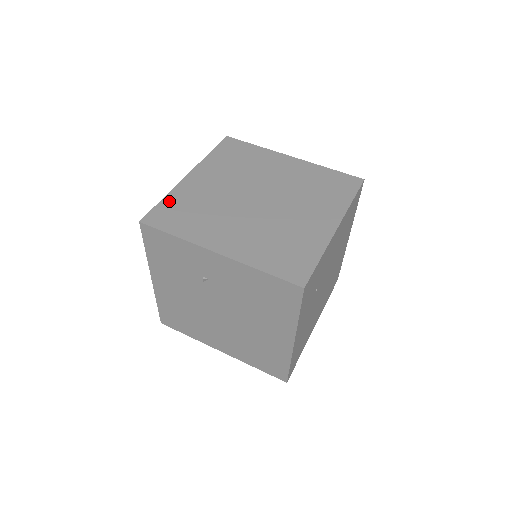
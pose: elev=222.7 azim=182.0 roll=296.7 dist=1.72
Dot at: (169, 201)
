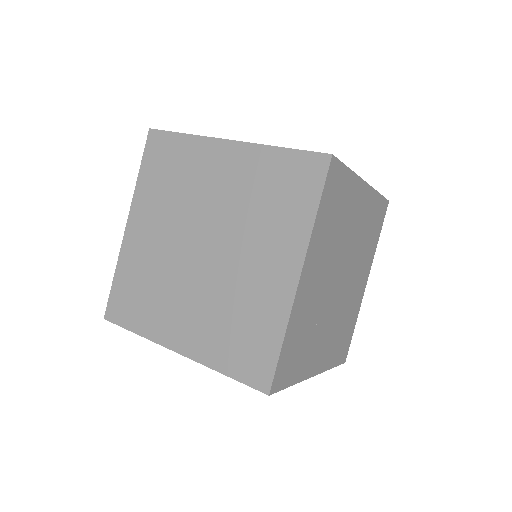
Dot at: (120, 279)
